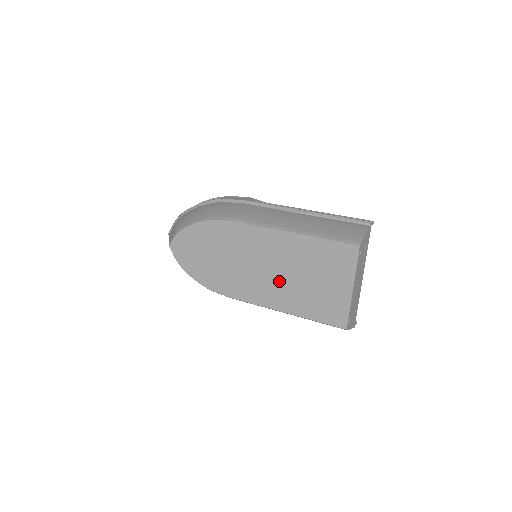
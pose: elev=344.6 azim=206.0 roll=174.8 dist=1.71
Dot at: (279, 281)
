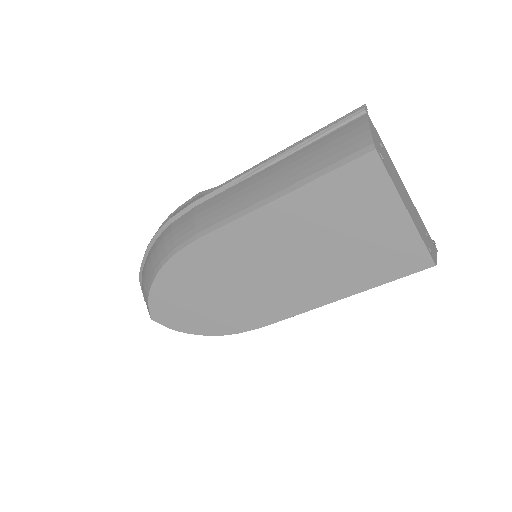
Dot at: (305, 269)
